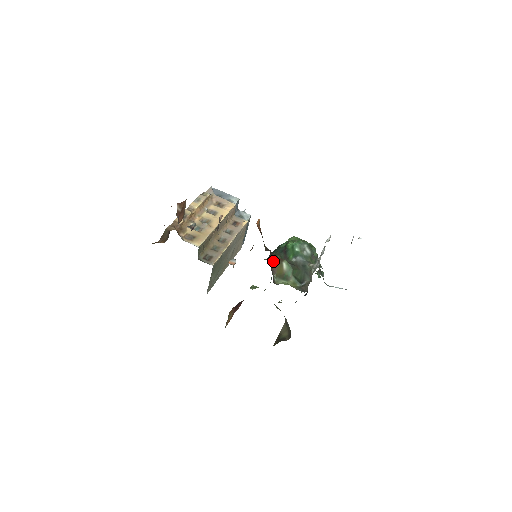
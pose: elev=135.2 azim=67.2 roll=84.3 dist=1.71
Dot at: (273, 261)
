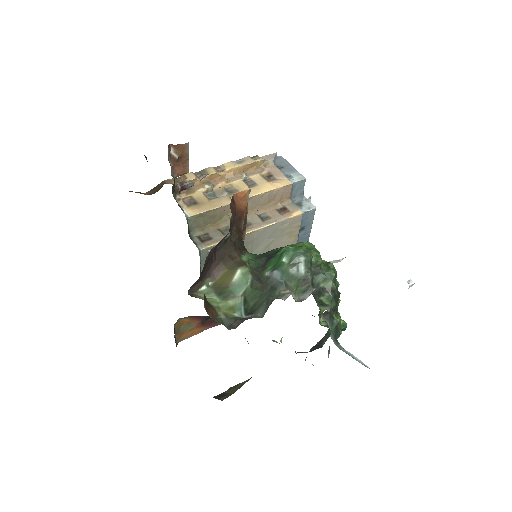
Dot at: (223, 260)
